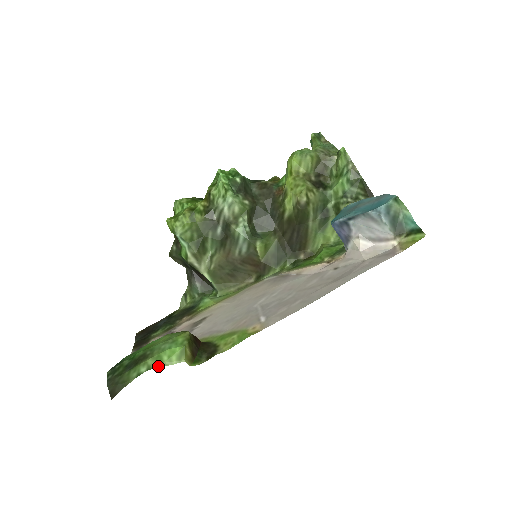
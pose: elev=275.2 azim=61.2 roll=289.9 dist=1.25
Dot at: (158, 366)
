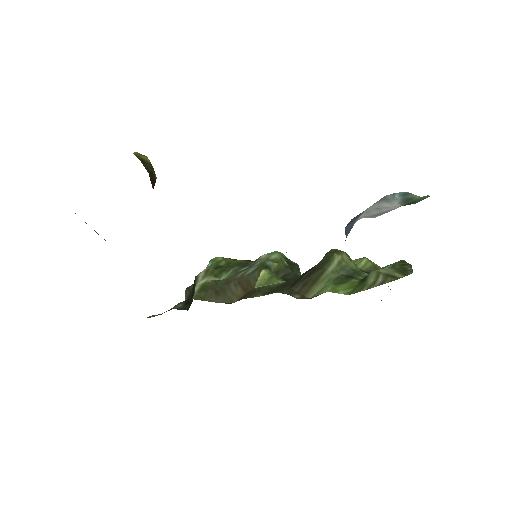
Dot at: occluded
